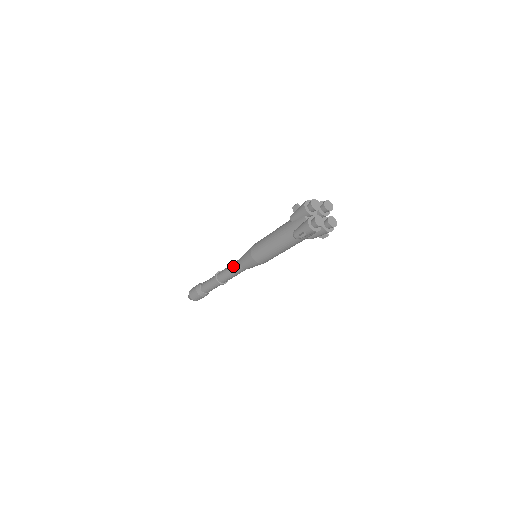
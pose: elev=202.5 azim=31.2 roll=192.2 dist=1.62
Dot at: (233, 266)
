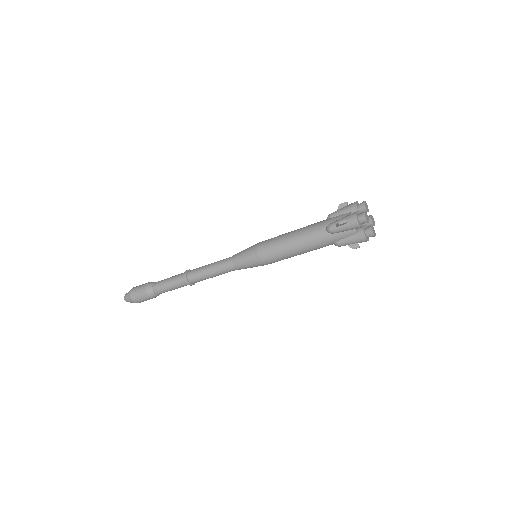
Dot at: (222, 271)
